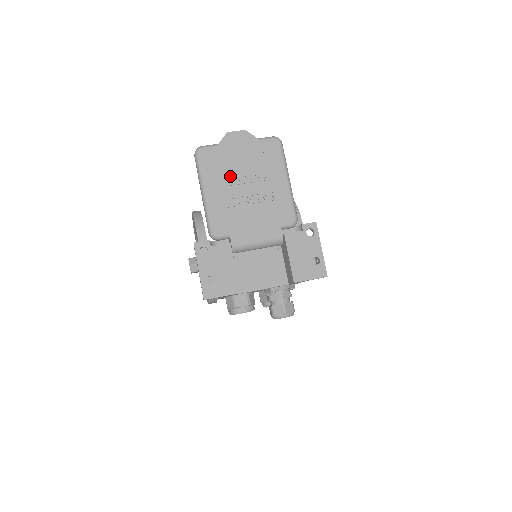
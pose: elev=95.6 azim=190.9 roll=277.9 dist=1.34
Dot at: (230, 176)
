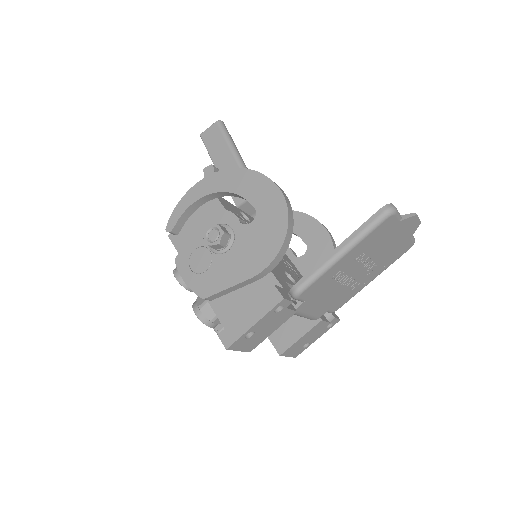
Dot at: (368, 254)
